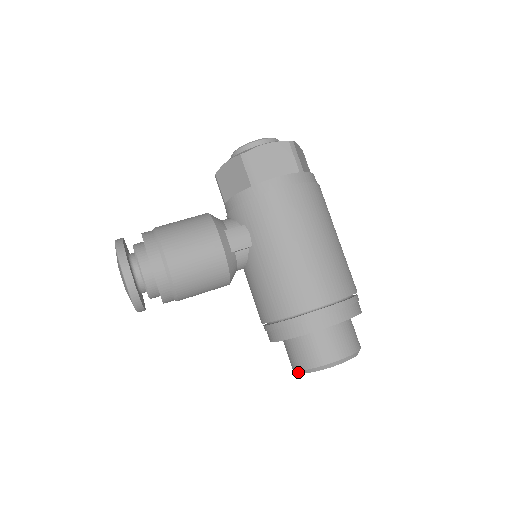
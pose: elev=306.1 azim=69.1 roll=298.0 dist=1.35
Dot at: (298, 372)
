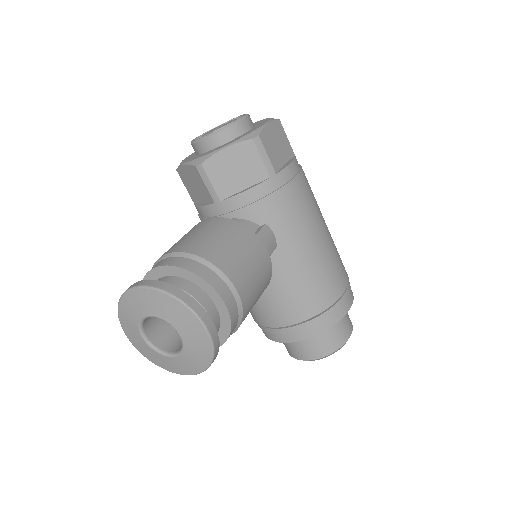
Dot at: (313, 360)
